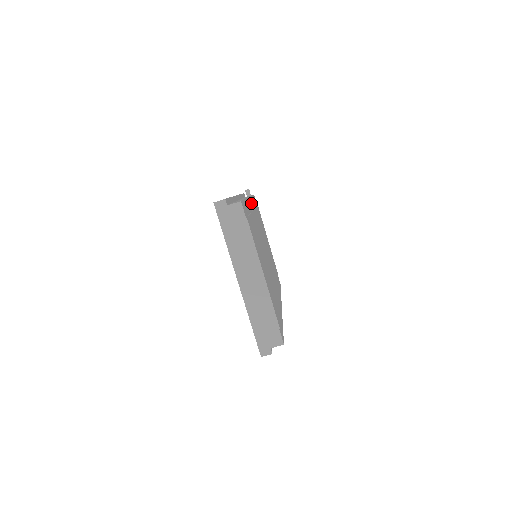
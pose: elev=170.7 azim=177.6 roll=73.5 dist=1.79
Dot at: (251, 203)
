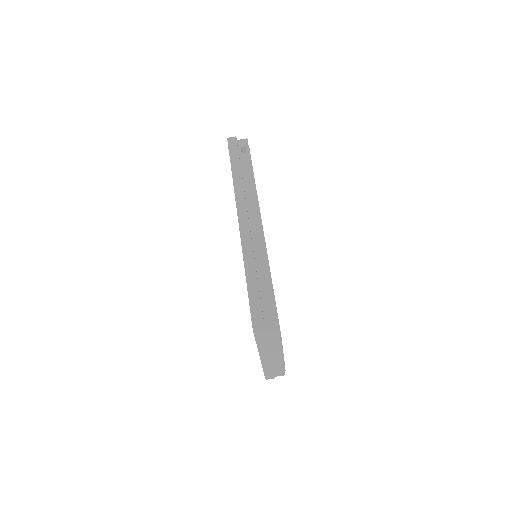
Dot at: occluded
